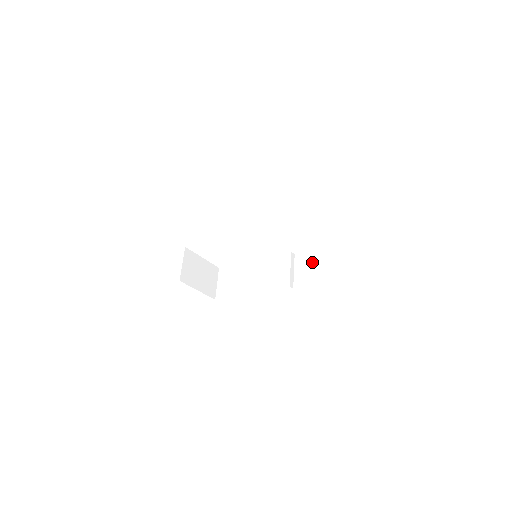
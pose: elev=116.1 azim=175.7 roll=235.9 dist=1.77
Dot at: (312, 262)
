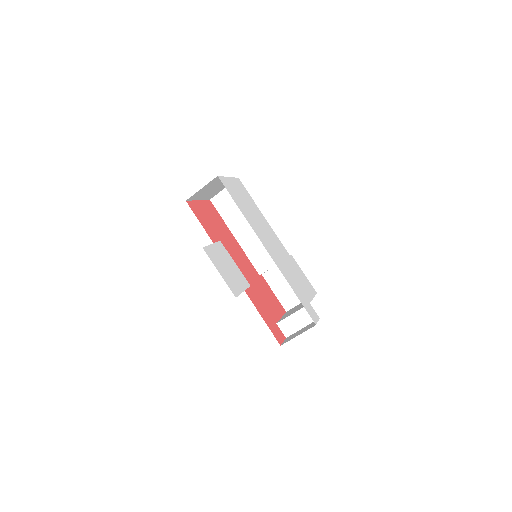
Dot at: occluded
